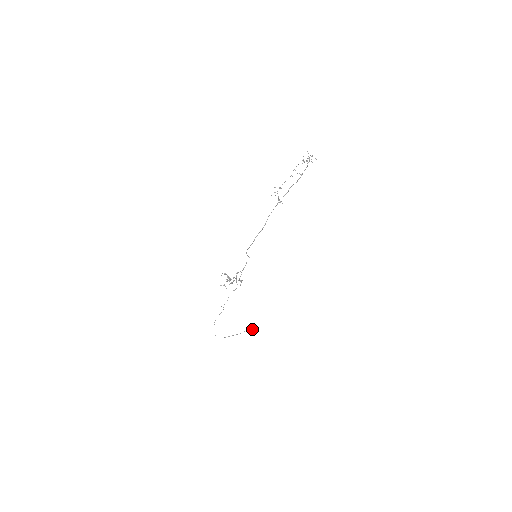
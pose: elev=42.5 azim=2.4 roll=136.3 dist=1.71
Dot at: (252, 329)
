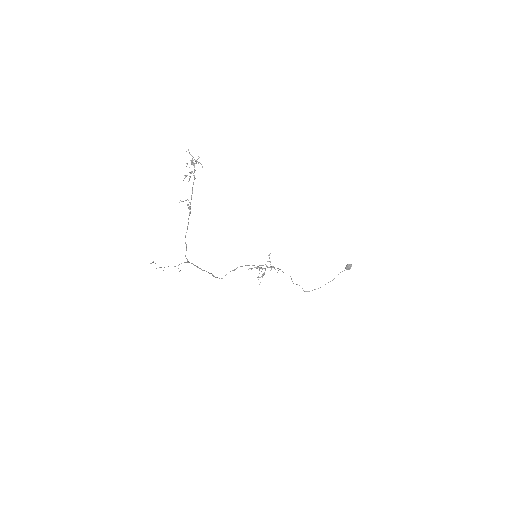
Dot at: (348, 267)
